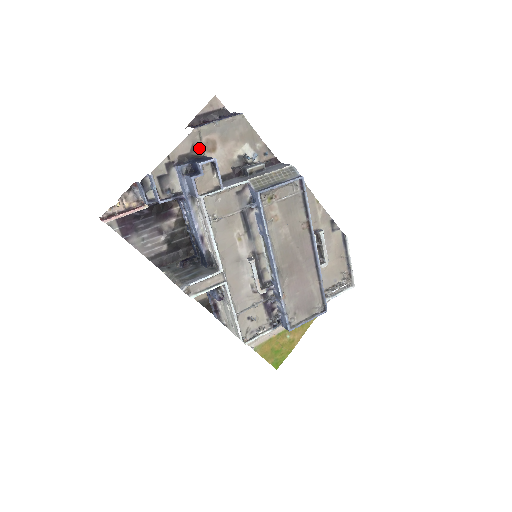
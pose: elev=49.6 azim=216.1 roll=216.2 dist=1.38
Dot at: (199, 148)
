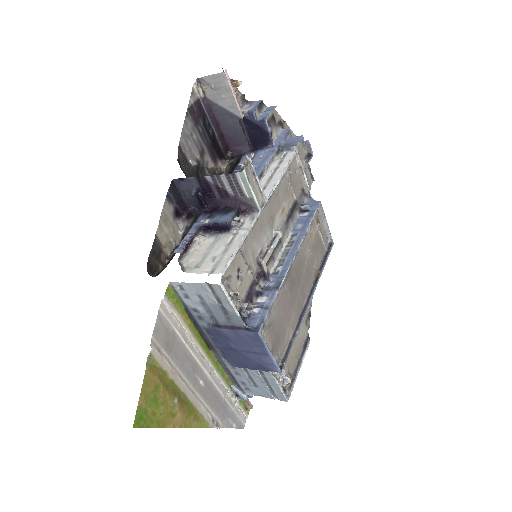
Dot at: occluded
